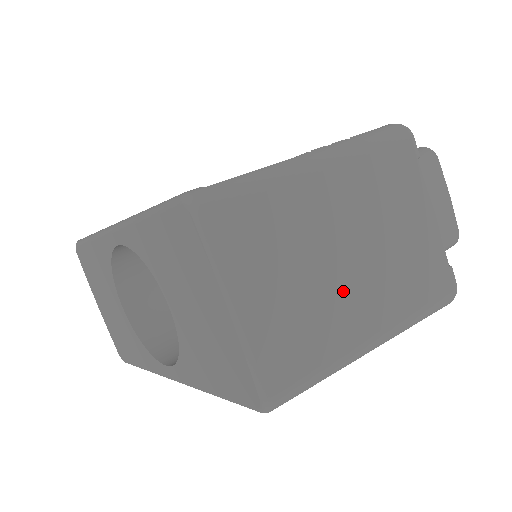
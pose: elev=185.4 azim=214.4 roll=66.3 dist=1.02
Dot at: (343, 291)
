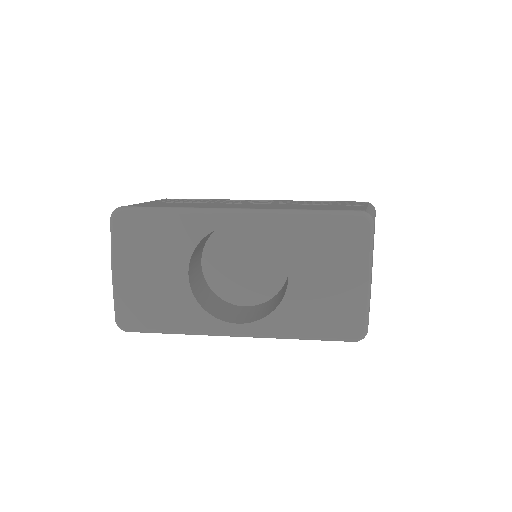
Dot at: occluded
